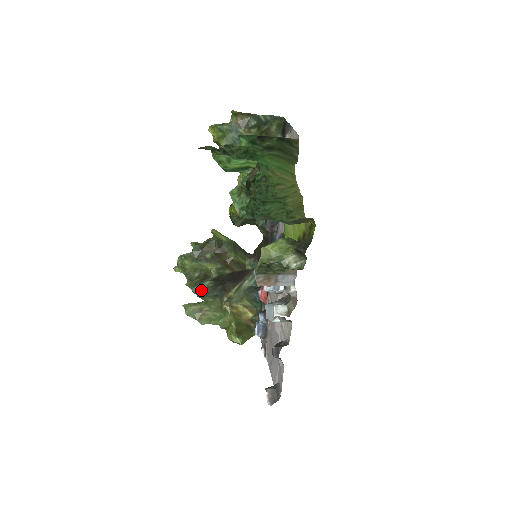
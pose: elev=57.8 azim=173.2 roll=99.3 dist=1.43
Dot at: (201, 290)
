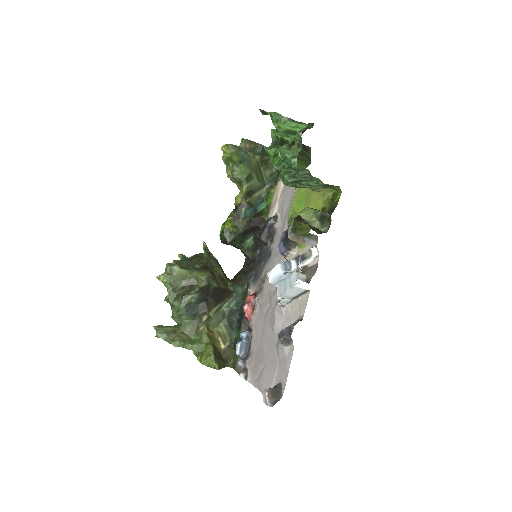
Dot at: (181, 306)
